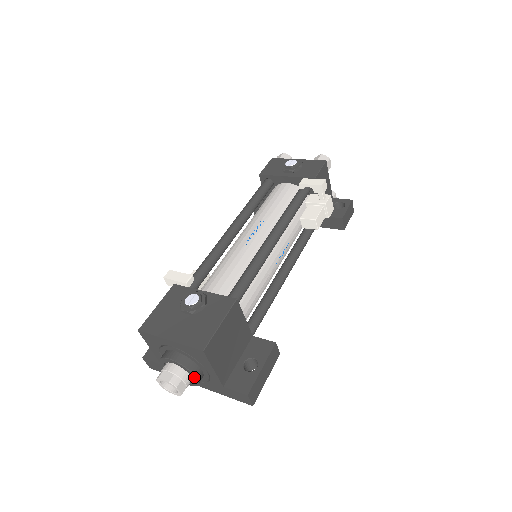
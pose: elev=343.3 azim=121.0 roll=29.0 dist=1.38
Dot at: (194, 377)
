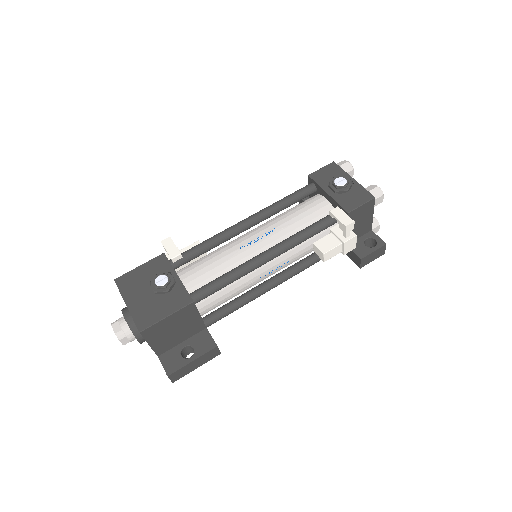
Dot at: (137, 339)
